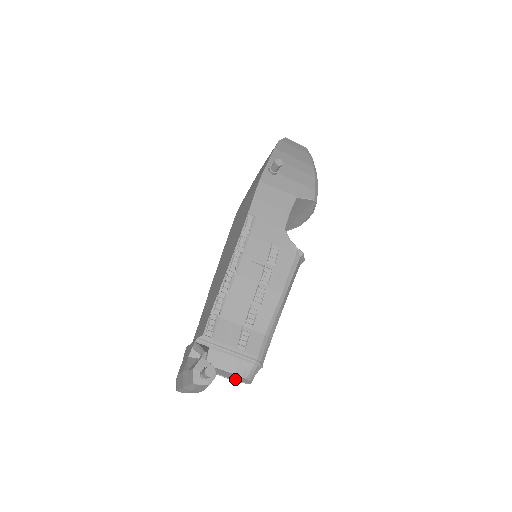
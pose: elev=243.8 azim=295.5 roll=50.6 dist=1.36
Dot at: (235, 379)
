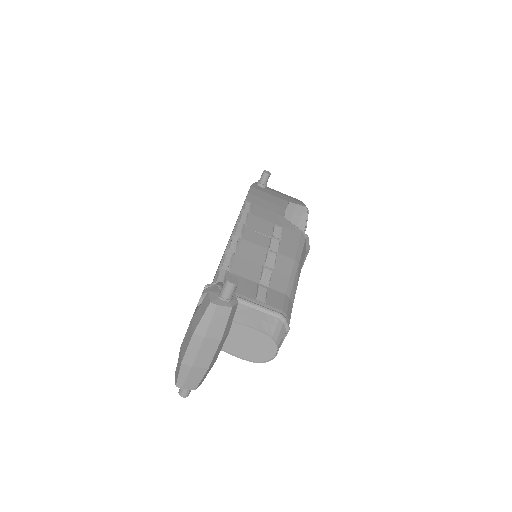
Dot at: (255, 357)
